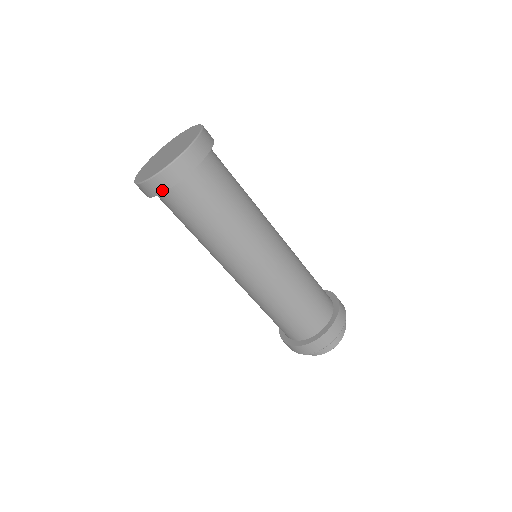
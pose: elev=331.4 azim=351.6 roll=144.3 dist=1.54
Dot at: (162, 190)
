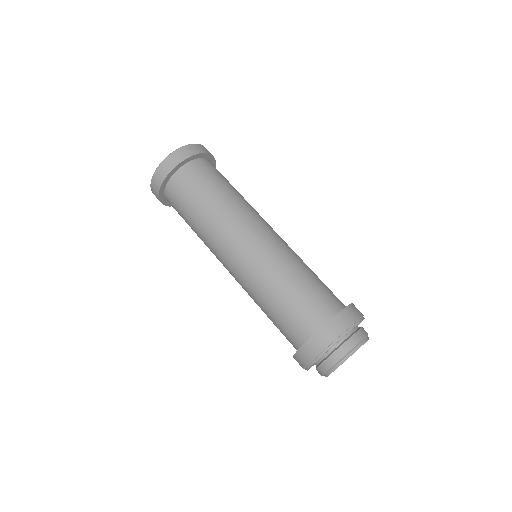
Dot at: (158, 194)
